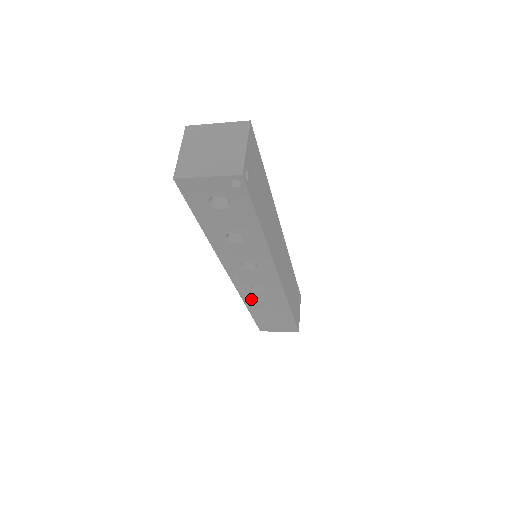
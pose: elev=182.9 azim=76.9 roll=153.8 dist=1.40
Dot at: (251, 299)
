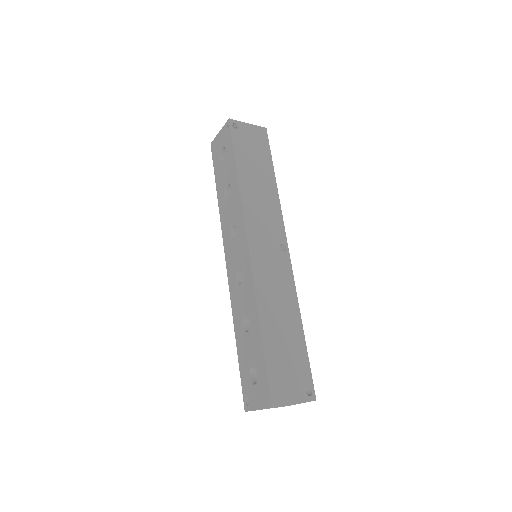
Dot at: (236, 307)
